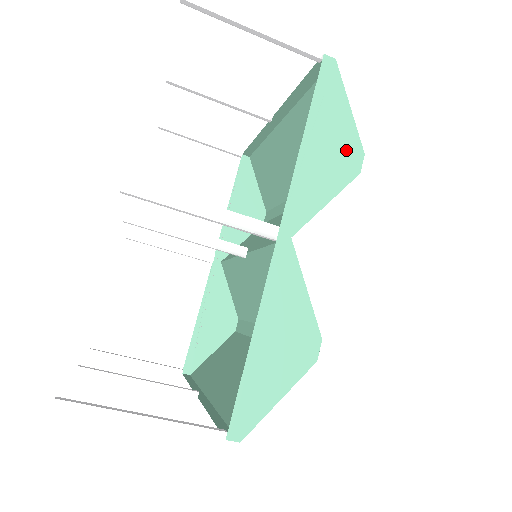
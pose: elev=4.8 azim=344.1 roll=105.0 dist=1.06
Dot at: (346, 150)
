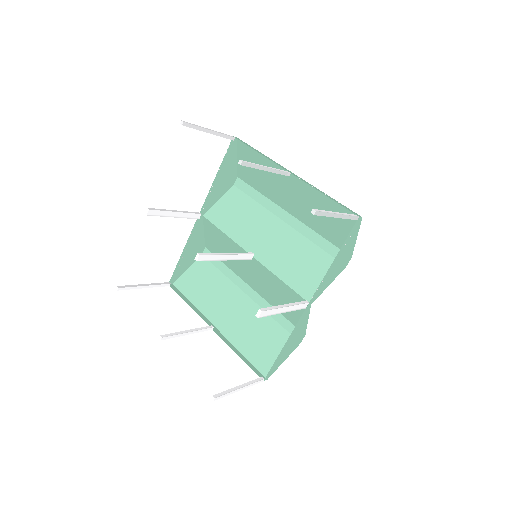
Dot at: (346, 259)
